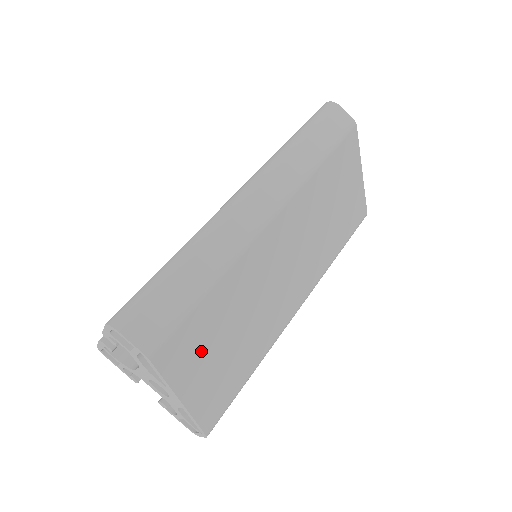
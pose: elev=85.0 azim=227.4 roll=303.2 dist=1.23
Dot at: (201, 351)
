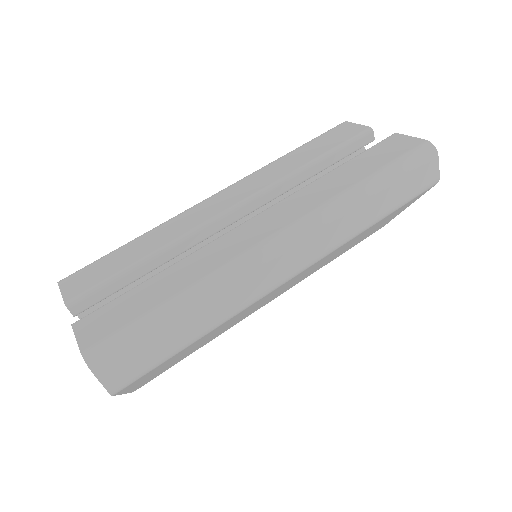
Dot at: (162, 367)
